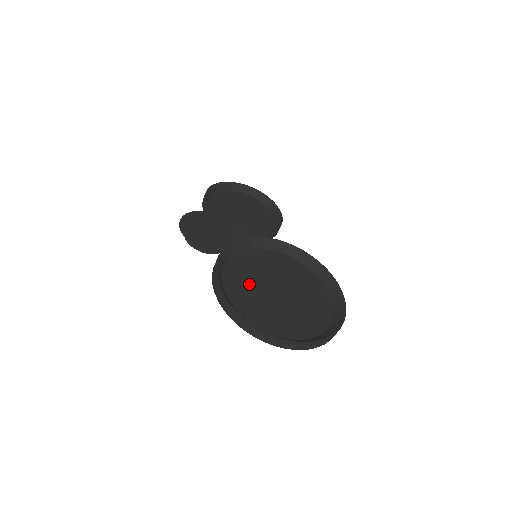
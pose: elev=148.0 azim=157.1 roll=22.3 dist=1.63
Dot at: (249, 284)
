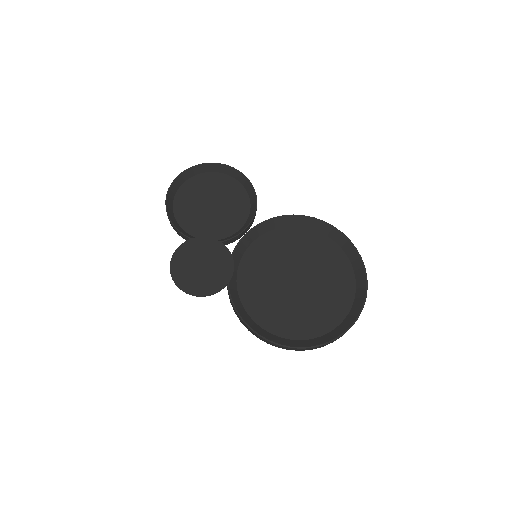
Dot at: (269, 296)
